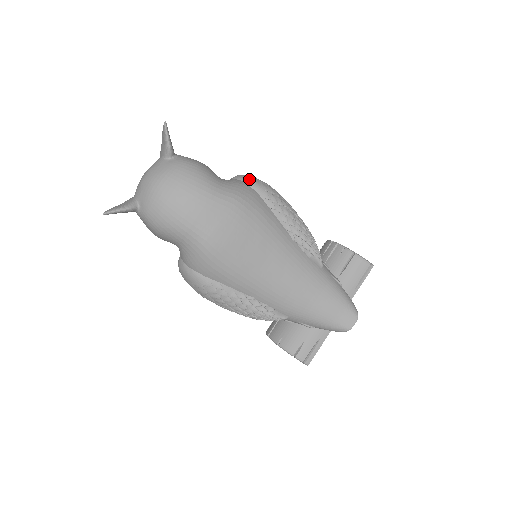
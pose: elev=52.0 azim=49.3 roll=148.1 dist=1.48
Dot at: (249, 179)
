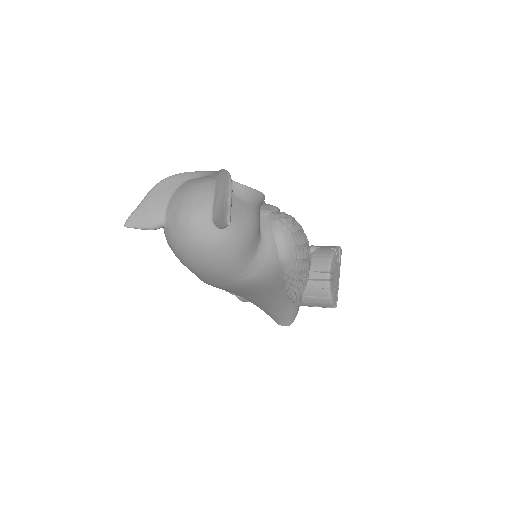
Dot at: (285, 254)
